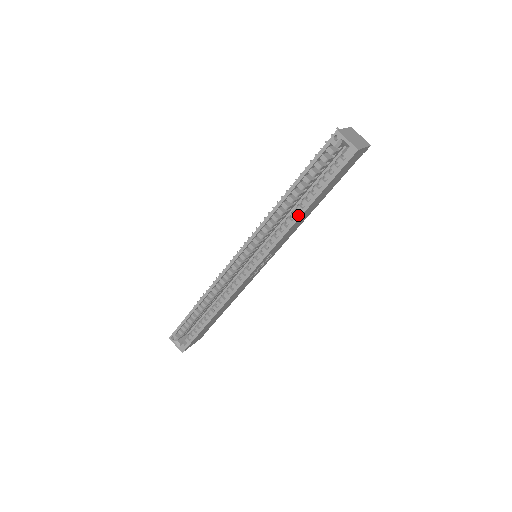
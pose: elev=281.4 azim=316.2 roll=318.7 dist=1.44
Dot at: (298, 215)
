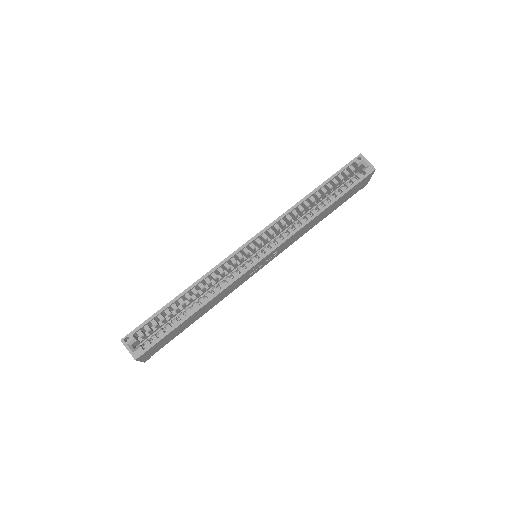
Dot at: (320, 210)
